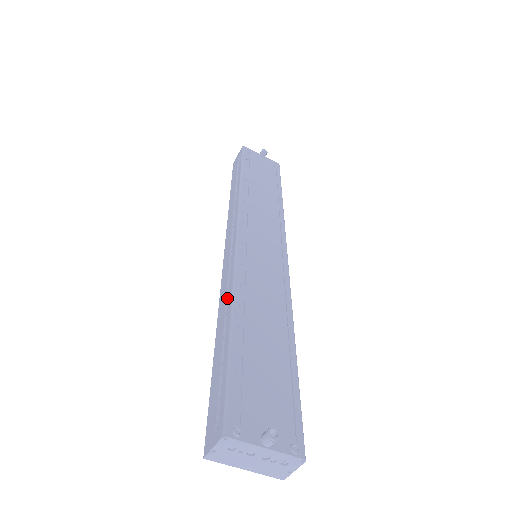
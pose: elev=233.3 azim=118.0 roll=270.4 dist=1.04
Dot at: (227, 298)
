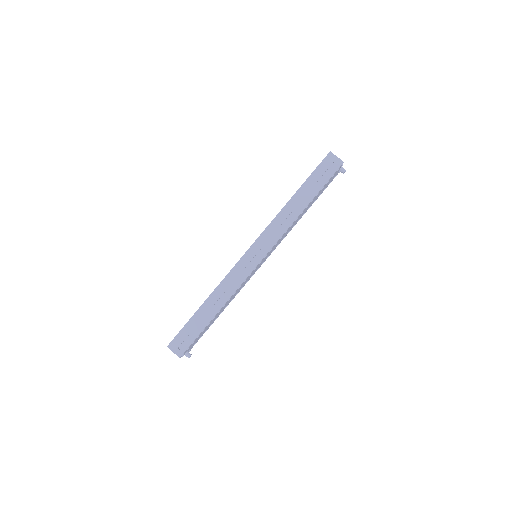
Dot at: (225, 292)
